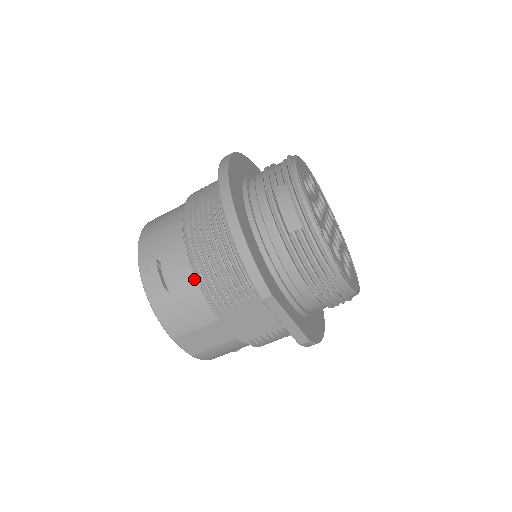
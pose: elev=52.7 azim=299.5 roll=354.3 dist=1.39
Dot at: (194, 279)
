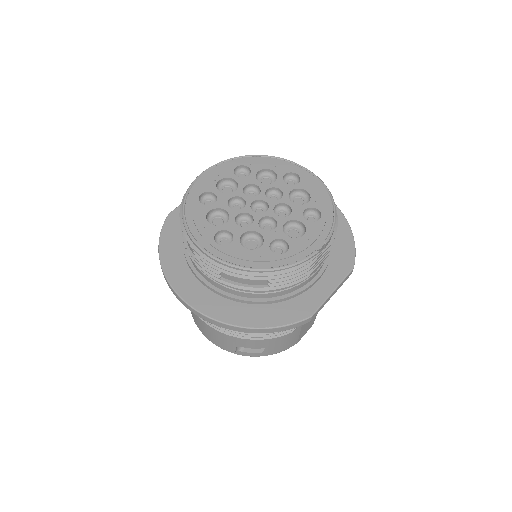
Dot at: occluded
